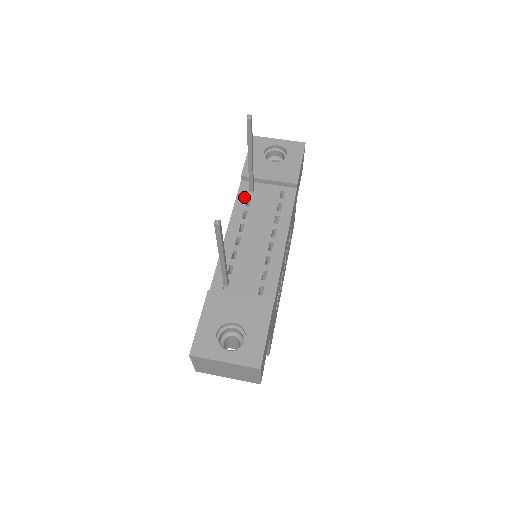
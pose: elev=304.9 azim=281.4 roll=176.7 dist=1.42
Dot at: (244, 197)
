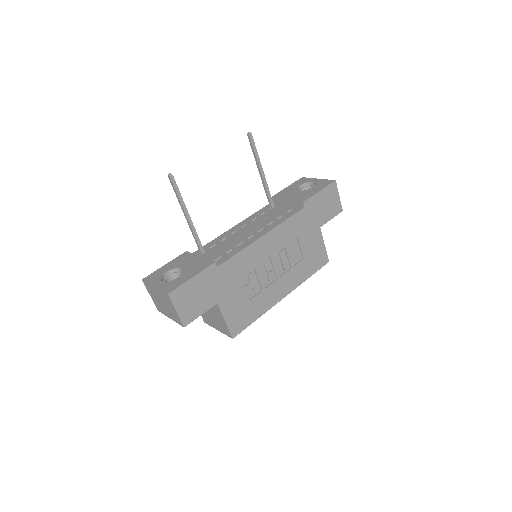
Dot at: (264, 210)
